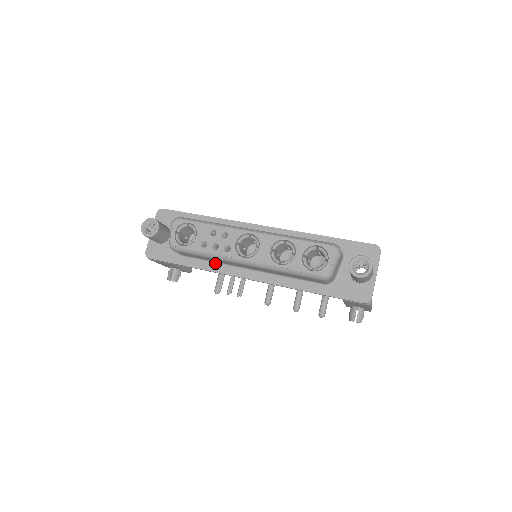
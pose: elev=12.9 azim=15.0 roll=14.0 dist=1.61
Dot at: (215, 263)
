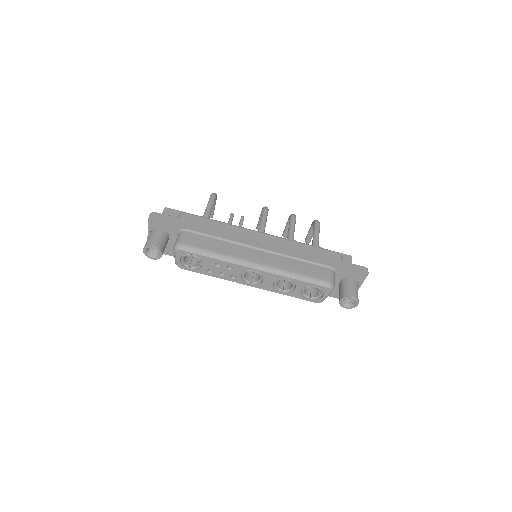
Dot at: occluded
